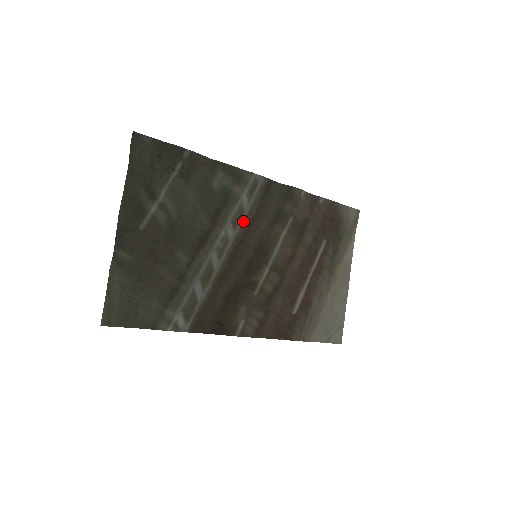
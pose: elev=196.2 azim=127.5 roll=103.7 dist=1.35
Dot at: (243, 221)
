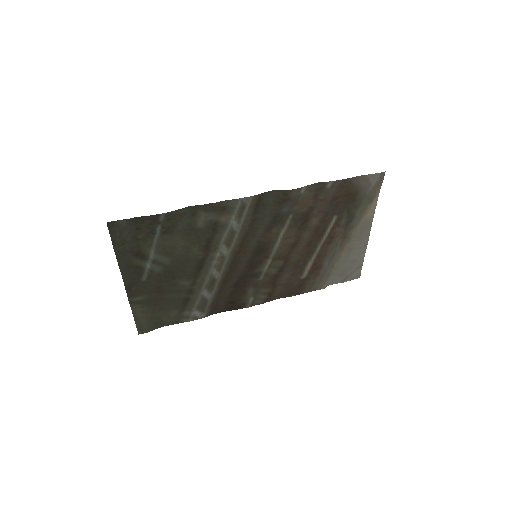
Dot at: (236, 239)
